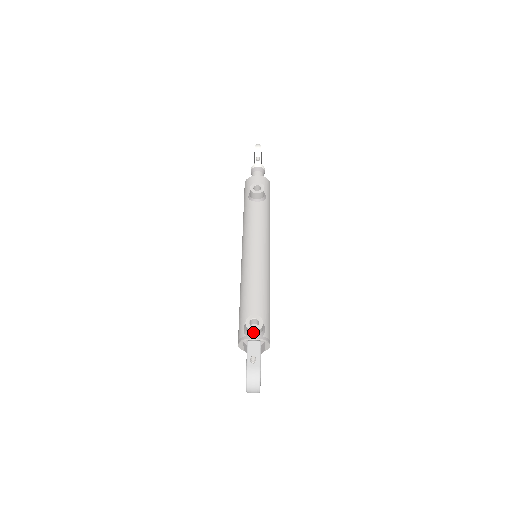
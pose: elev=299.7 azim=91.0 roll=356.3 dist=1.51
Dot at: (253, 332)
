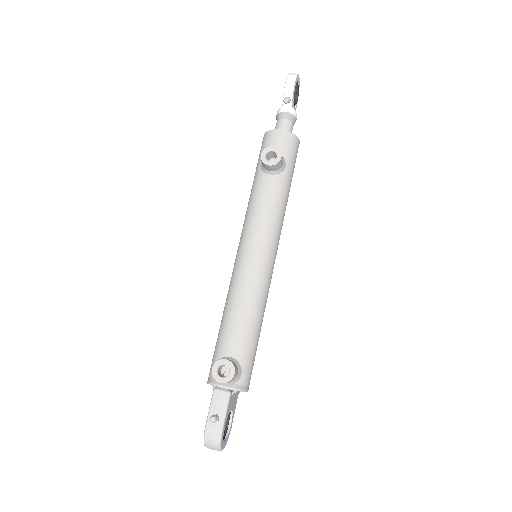
Dot at: (220, 382)
